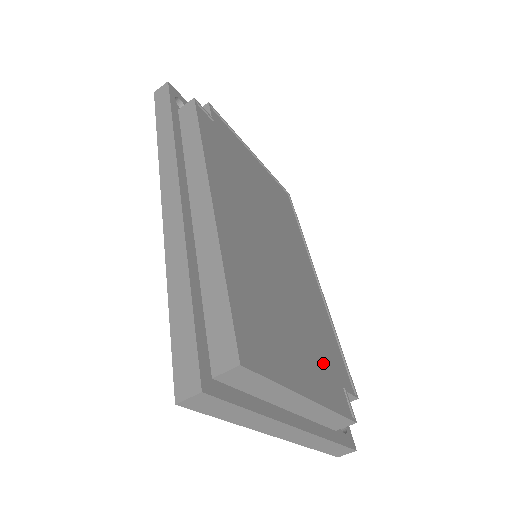
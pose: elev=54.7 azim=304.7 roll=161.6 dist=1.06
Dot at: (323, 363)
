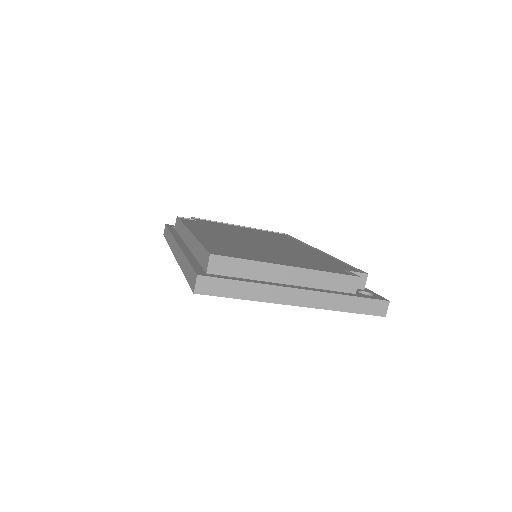
Dot at: (316, 264)
